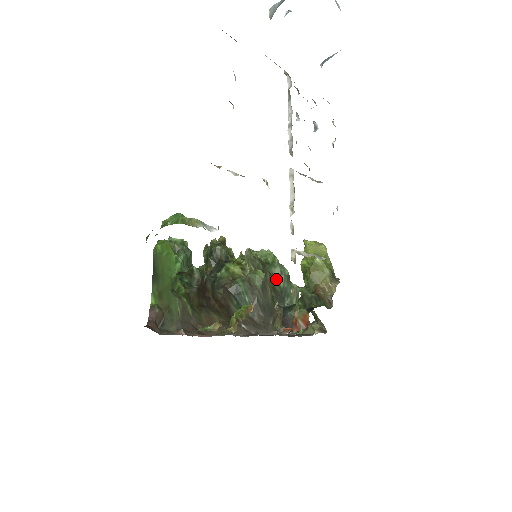
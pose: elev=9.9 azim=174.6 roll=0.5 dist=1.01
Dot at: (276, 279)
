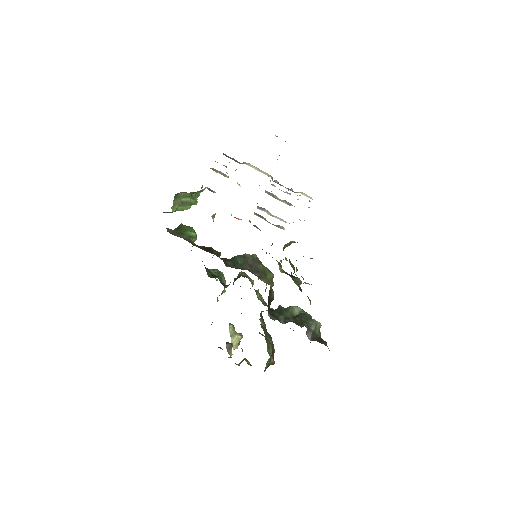
Dot at: (296, 313)
